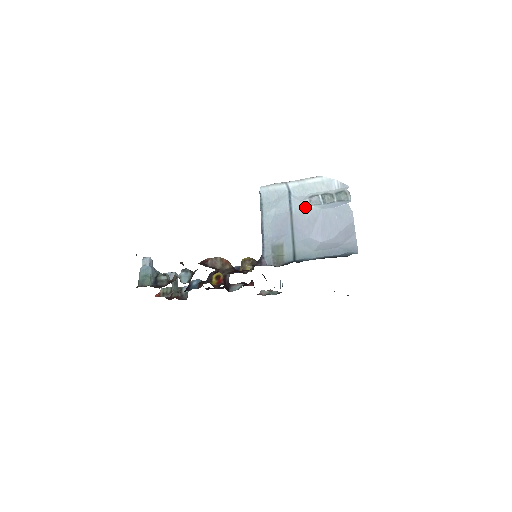
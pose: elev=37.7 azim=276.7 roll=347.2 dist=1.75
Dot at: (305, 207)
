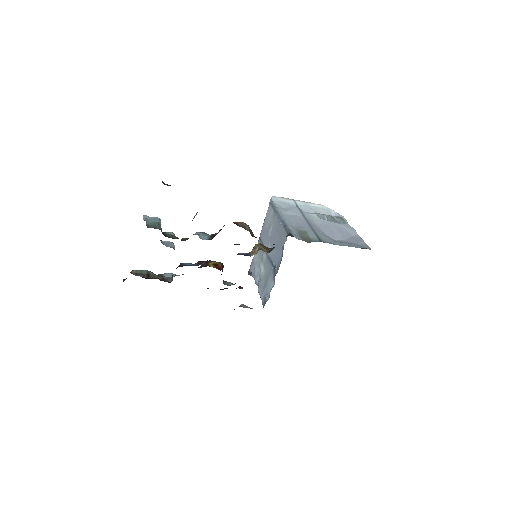
Dot at: (314, 218)
